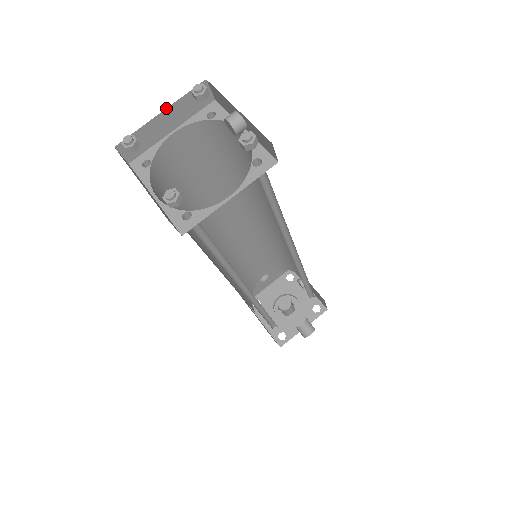
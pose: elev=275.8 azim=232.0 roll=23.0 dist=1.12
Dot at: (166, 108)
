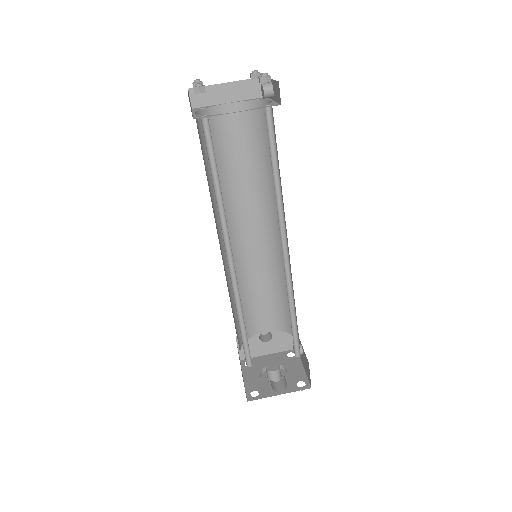
Dot at: (231, 82)
